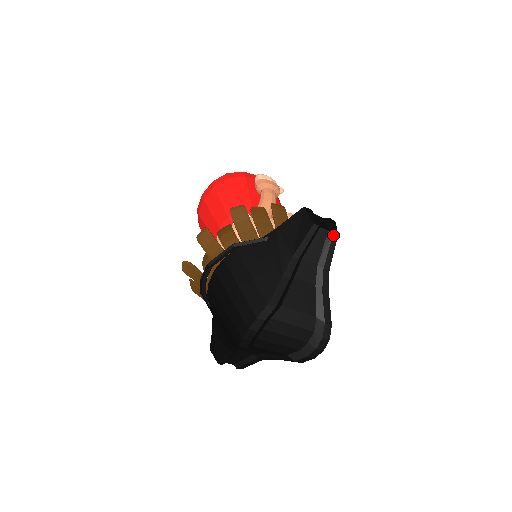
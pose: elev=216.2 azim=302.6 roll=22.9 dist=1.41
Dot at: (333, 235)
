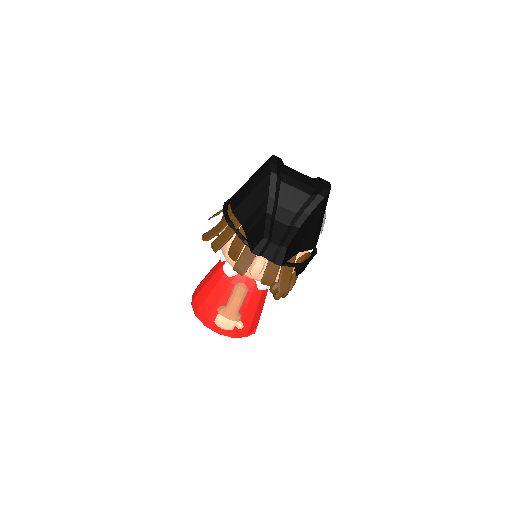
Dot at: occluded
